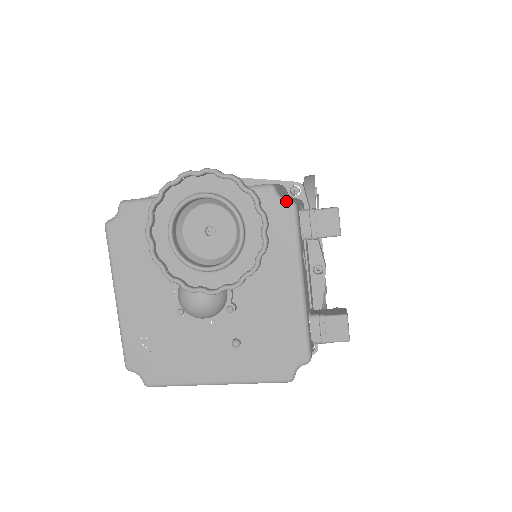
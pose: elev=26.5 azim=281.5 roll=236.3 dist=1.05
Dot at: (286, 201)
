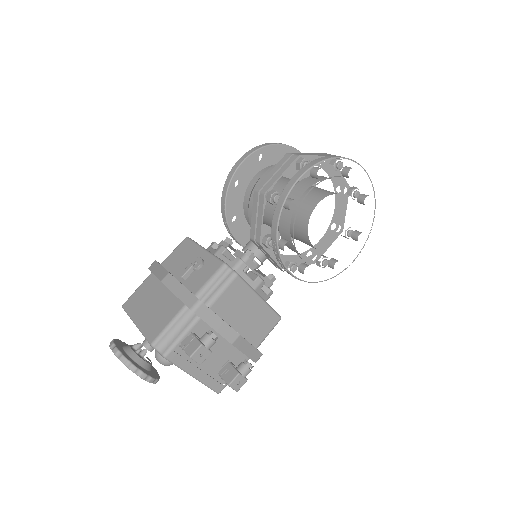
Dot at: (161, 354)
